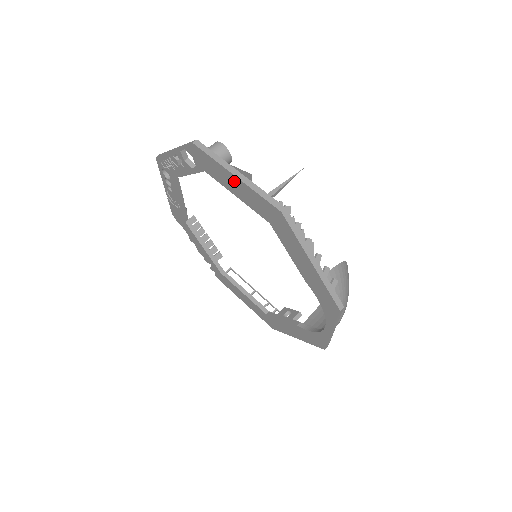
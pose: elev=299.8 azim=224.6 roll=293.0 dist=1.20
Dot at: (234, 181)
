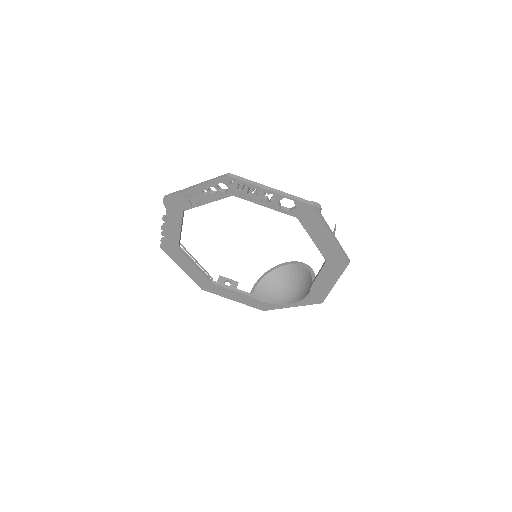
Dot at: (326, 237)
